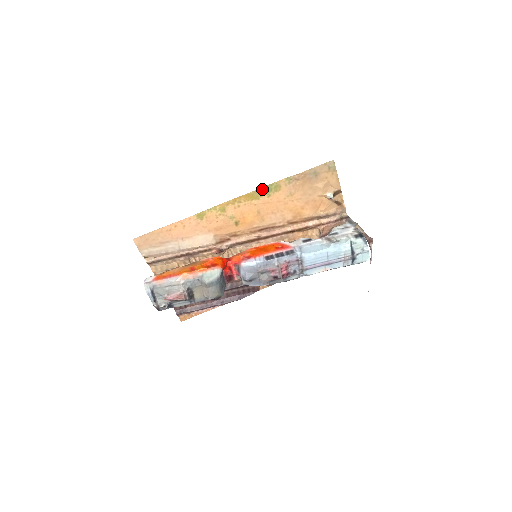
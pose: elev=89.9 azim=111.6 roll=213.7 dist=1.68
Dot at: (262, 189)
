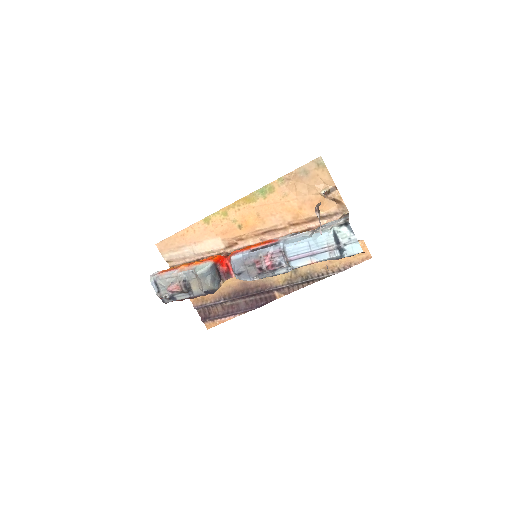
Dot at: (257, 192)
